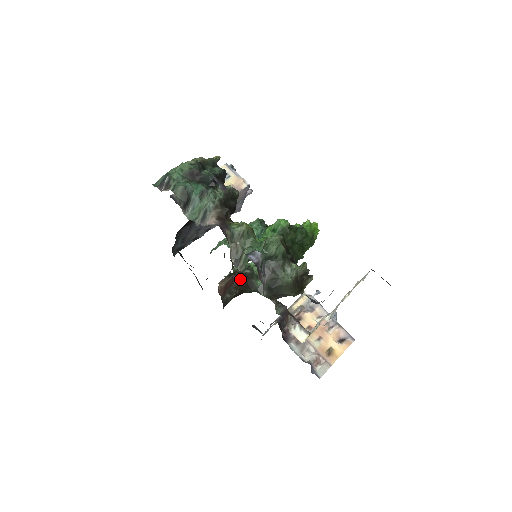
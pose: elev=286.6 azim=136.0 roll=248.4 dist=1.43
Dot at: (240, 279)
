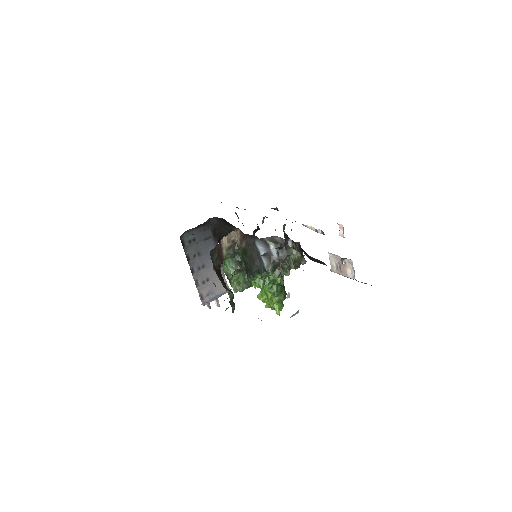
Dot at: occluded
